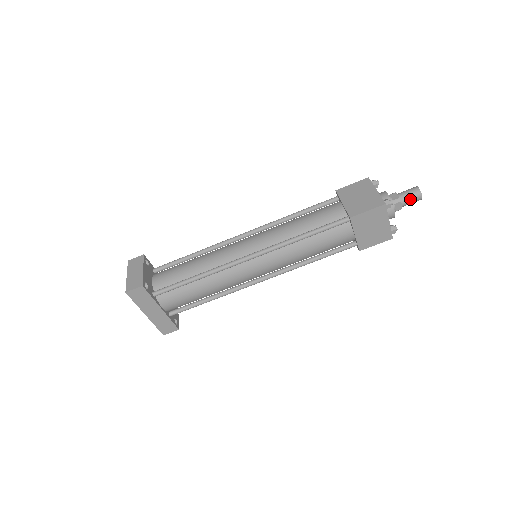
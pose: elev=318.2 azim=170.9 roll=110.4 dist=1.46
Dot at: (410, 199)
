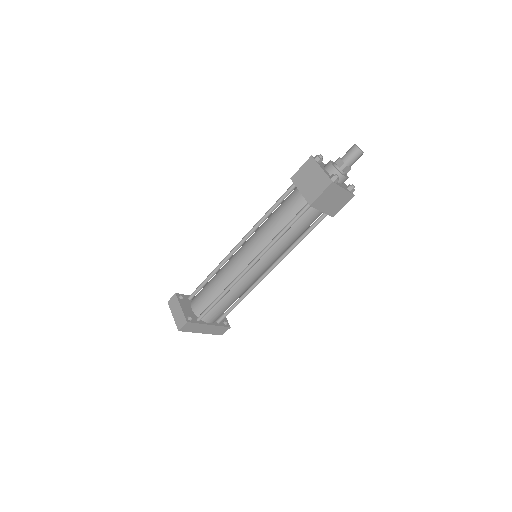
Dot at: (353, 159)
